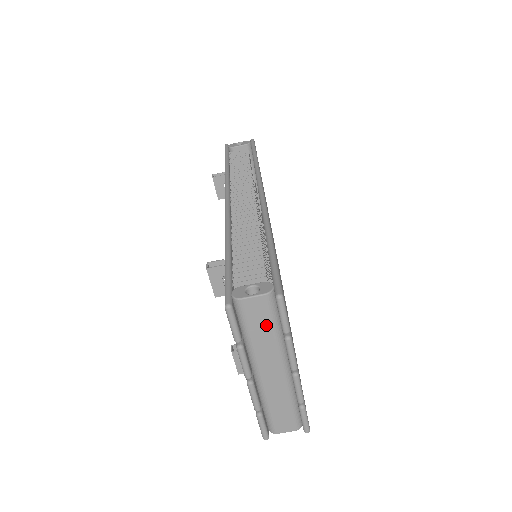
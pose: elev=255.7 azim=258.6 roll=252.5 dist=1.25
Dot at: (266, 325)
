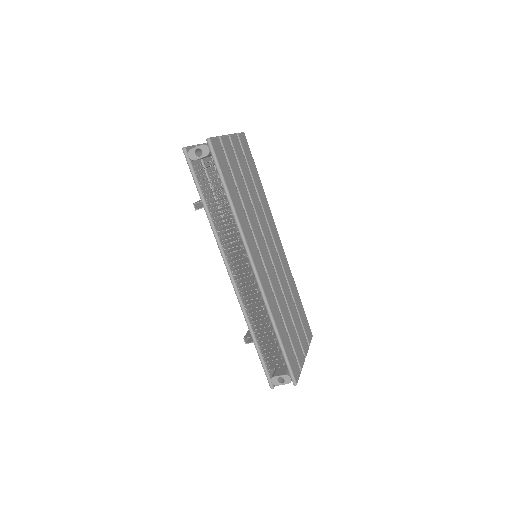
Dot at: occluded
